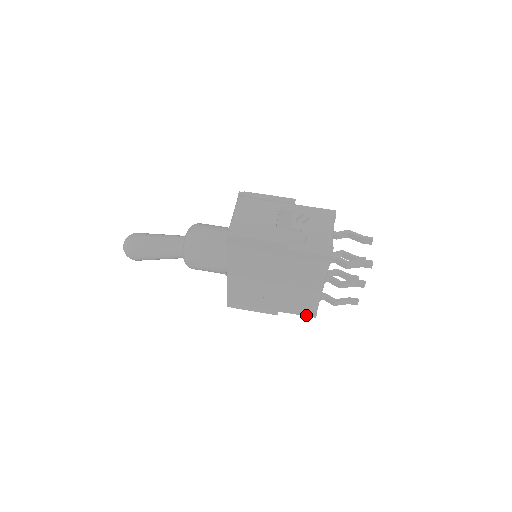
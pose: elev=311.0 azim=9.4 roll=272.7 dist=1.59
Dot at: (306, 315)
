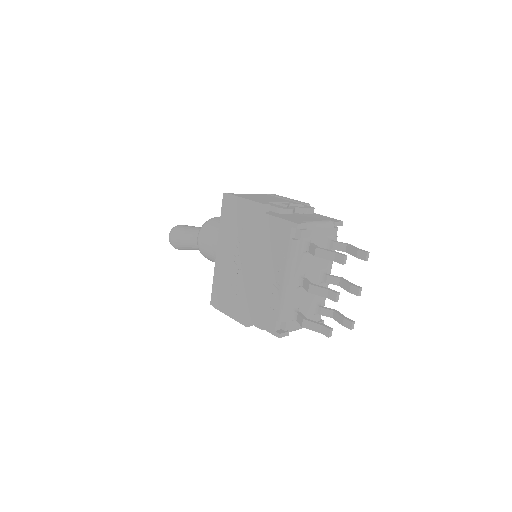
Dot at: (271, 331)
